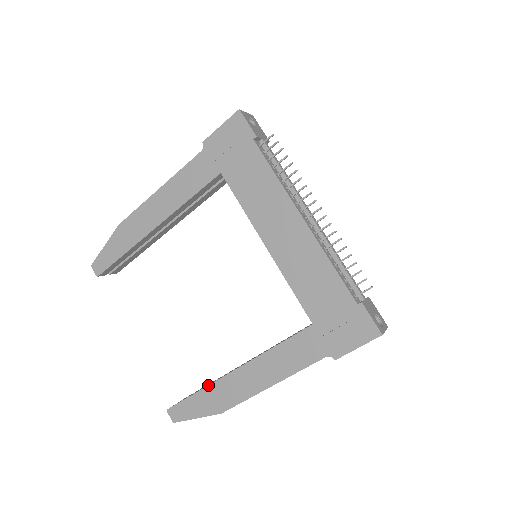
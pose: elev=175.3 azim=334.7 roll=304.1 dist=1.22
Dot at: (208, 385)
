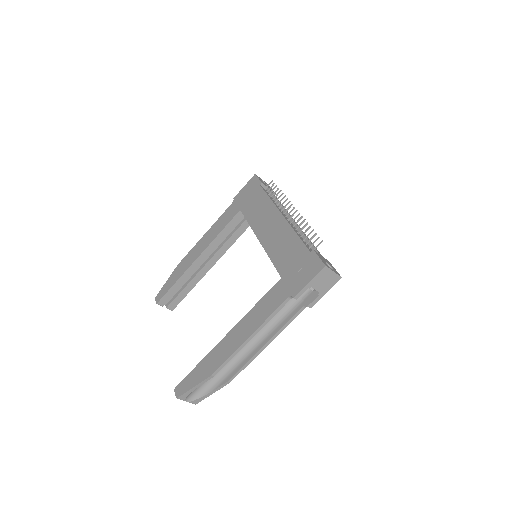
Dot at: (207, 354)
